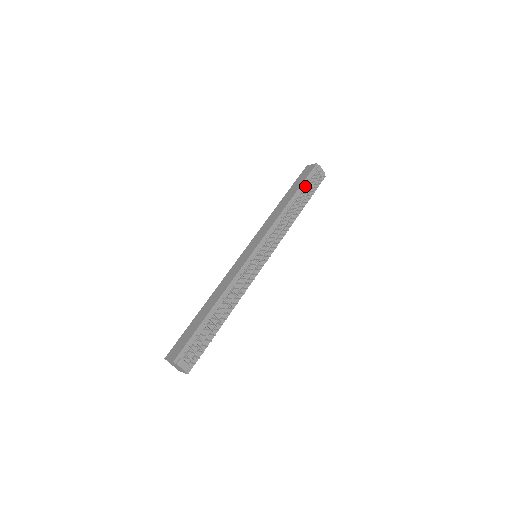
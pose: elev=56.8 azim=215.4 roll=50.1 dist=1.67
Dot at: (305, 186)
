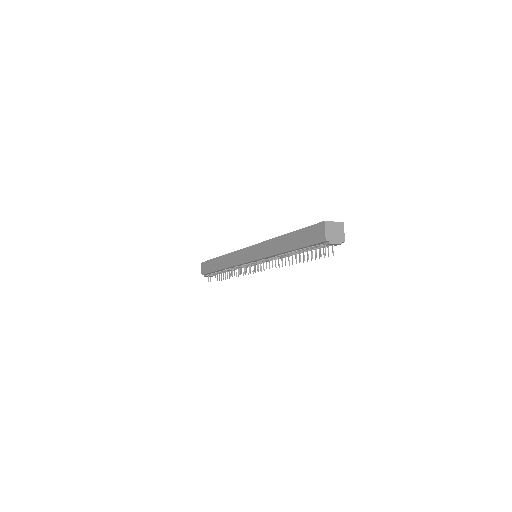
Dot at: (307, 248)
